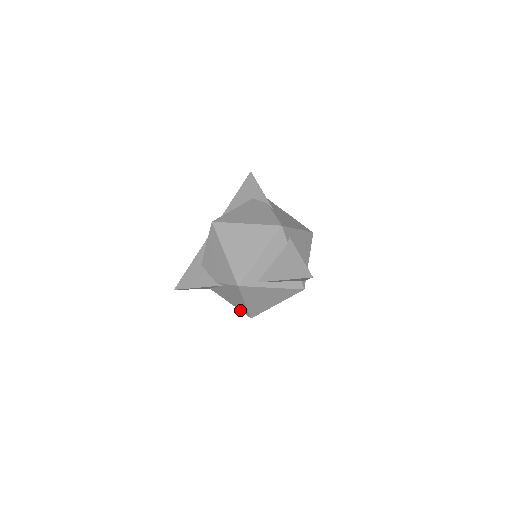
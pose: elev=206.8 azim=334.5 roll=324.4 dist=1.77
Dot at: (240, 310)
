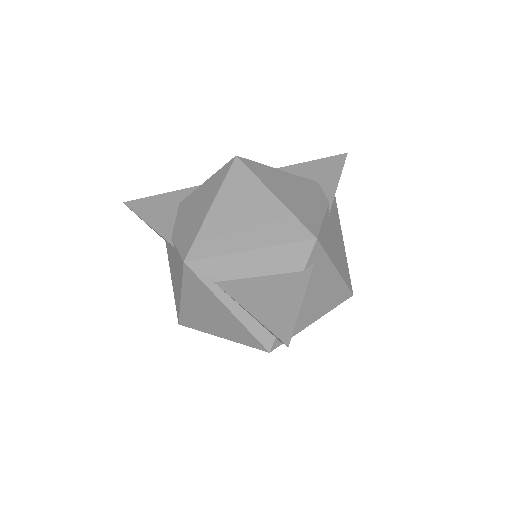
Dot at: (175, 301)
